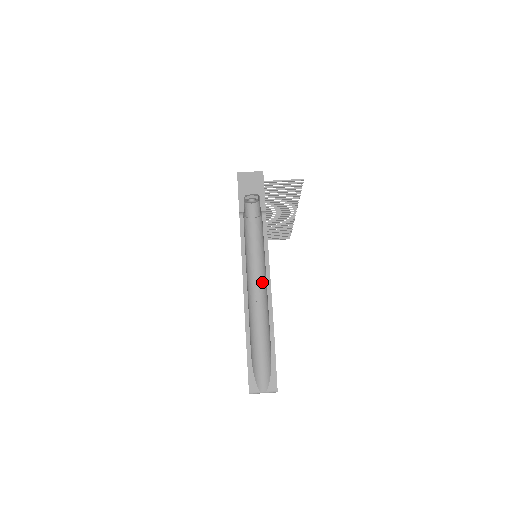
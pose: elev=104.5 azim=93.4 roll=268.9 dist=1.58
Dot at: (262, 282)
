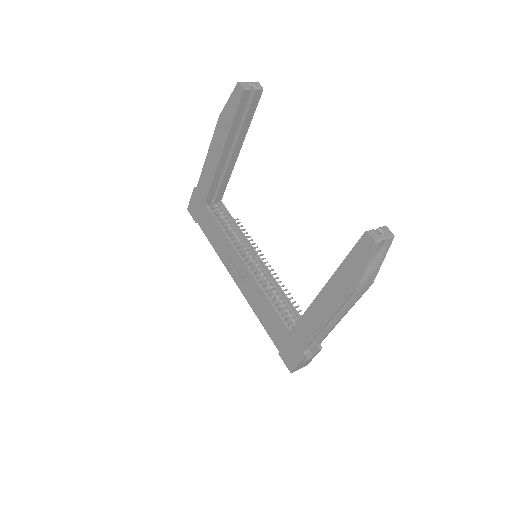
Dot at: occluded
